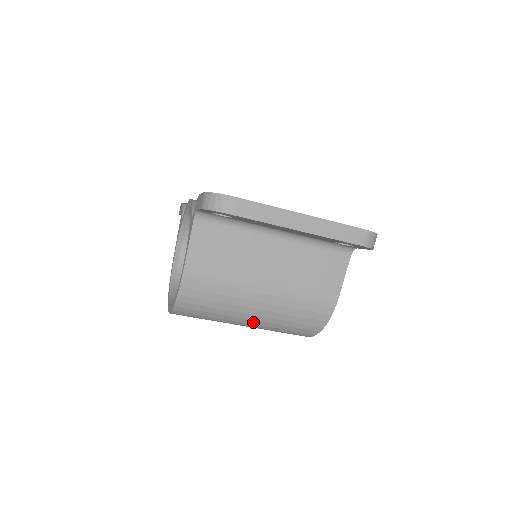
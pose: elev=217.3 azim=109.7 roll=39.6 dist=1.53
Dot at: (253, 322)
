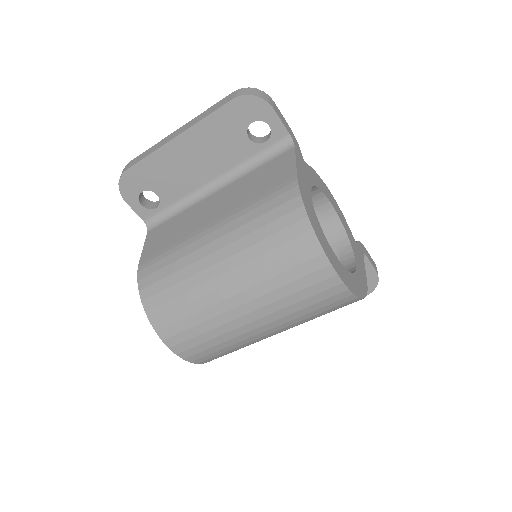
Dot at: (230, 277)
